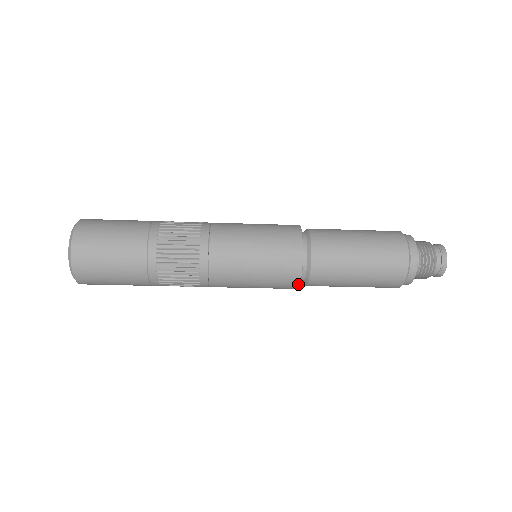
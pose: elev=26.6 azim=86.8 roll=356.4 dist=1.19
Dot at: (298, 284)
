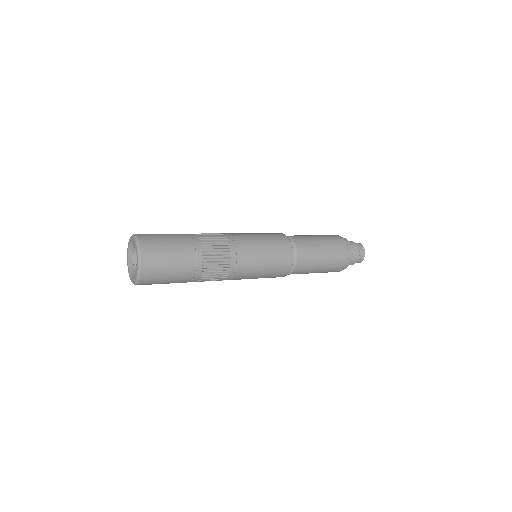
Dot at: occluded
